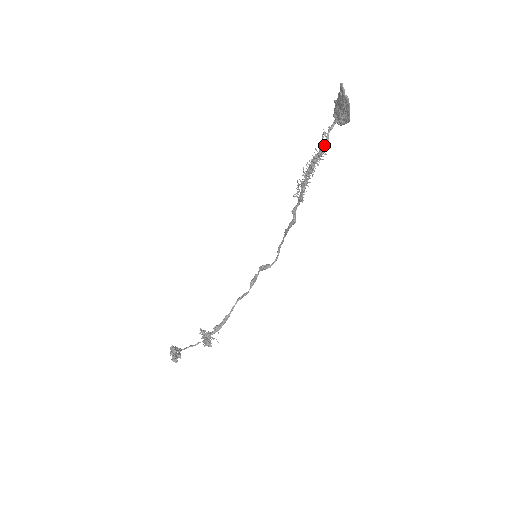
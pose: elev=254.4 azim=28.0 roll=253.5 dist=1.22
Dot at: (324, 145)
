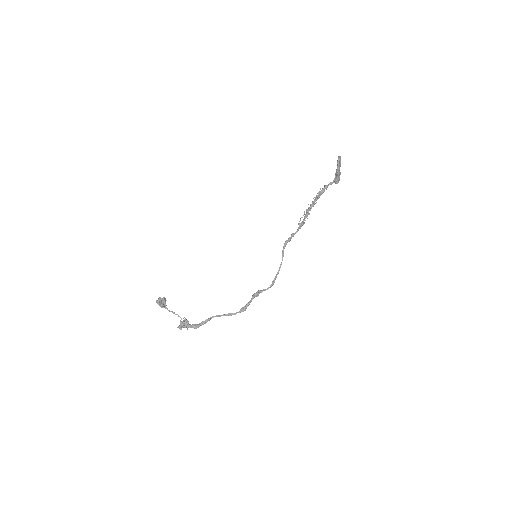
Dot at: (323, 189)
